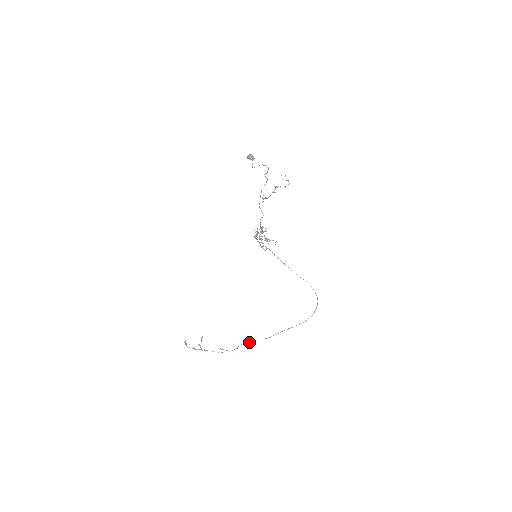
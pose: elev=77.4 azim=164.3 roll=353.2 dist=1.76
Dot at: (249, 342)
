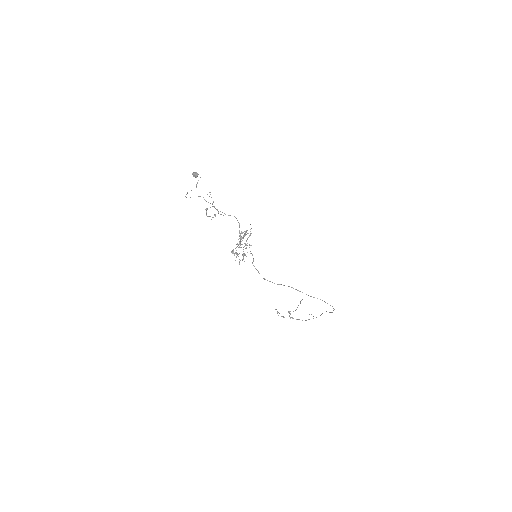
Dot at: (326, 311)
